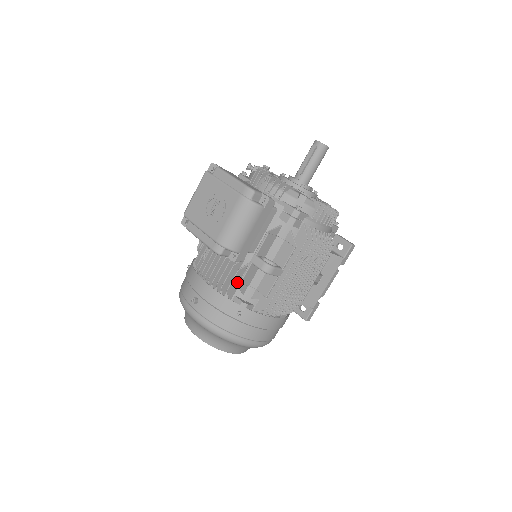
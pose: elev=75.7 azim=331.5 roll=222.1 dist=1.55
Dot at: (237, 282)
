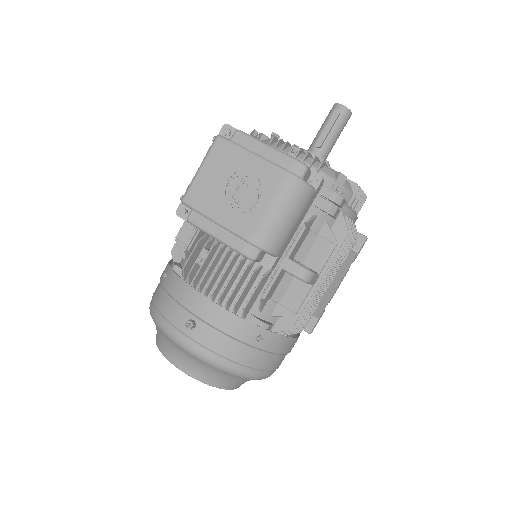
Dot at: (255, 295)
